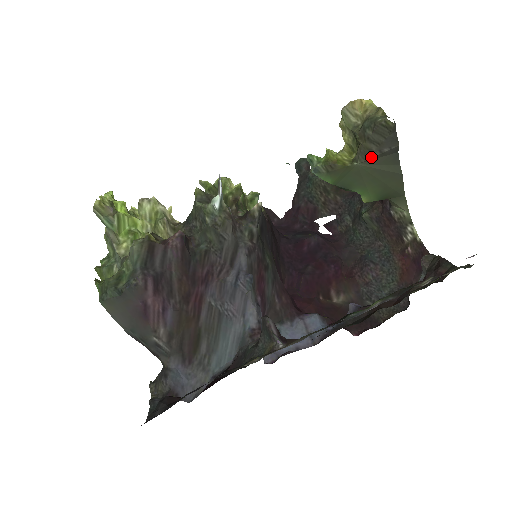
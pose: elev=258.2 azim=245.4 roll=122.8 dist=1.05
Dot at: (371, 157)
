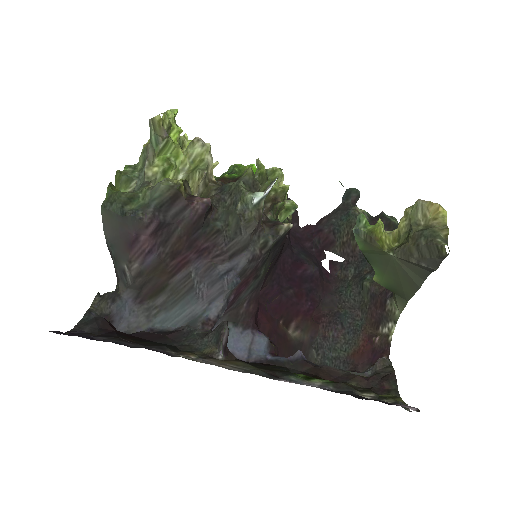
Dot at: (408, 260)
